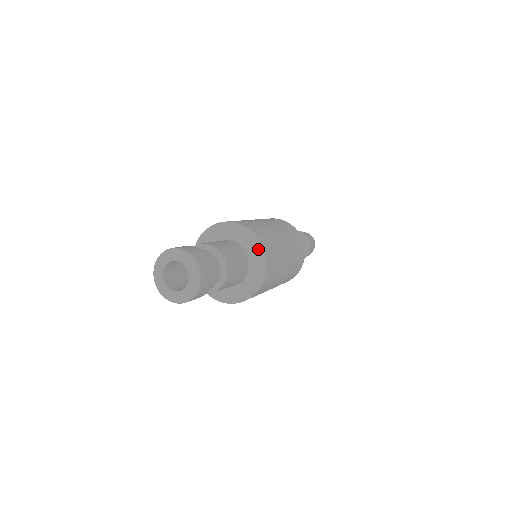
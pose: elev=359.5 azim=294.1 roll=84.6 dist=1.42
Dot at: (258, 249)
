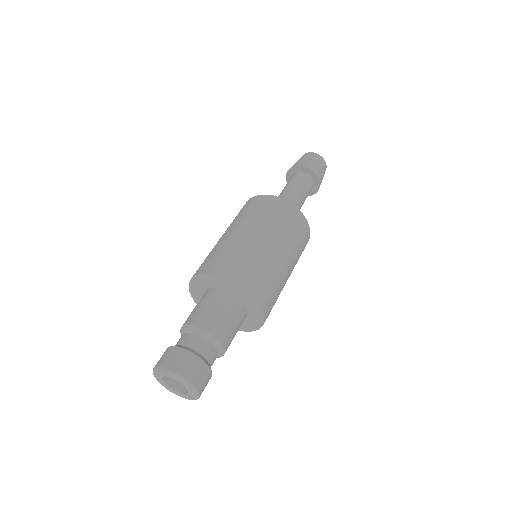
Dot at: (254, 303)
